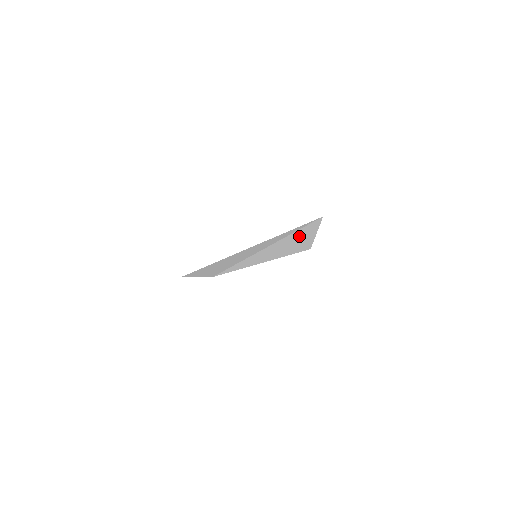
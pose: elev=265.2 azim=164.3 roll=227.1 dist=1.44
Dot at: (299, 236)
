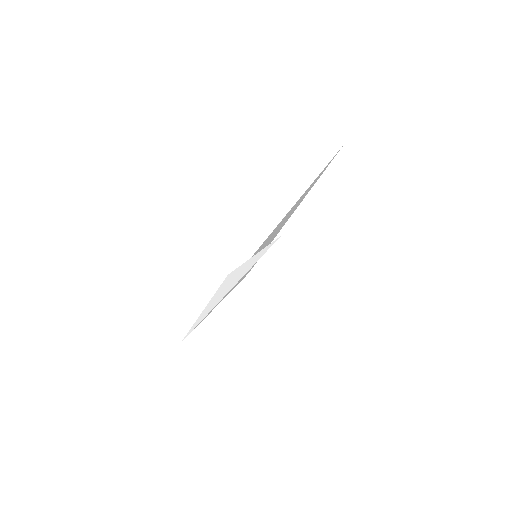
Dot at: (293, 209)
